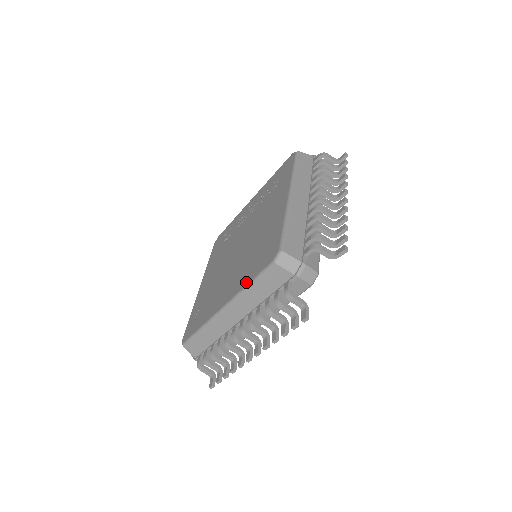
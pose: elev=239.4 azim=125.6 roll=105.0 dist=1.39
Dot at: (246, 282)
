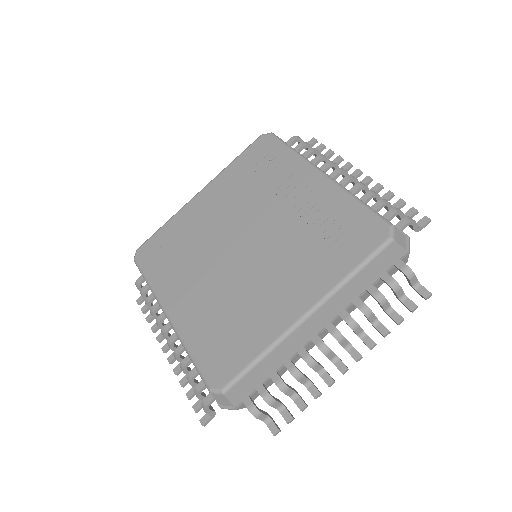
Dot at: (190, 345)
